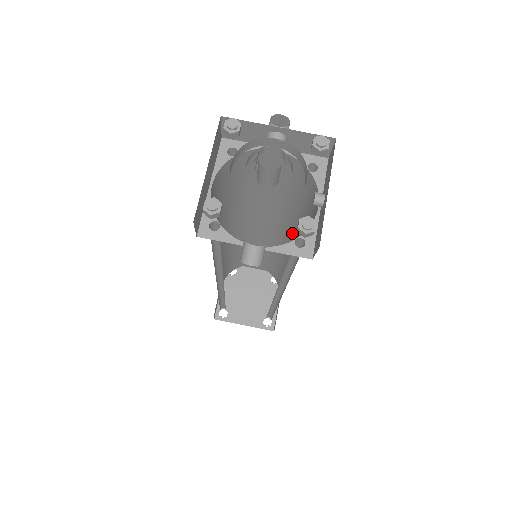
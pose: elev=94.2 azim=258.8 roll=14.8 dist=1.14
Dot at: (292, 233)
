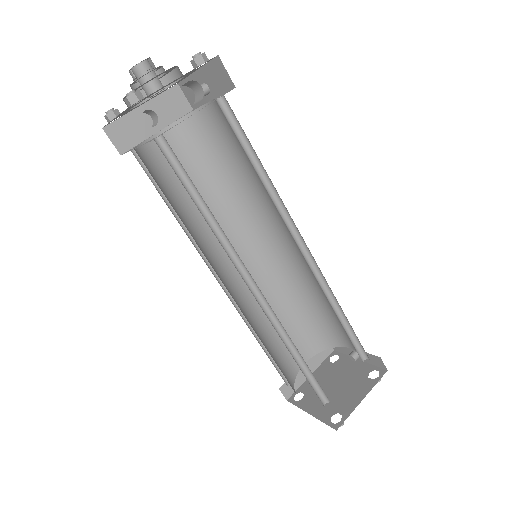
Dot at: (255, 219)
